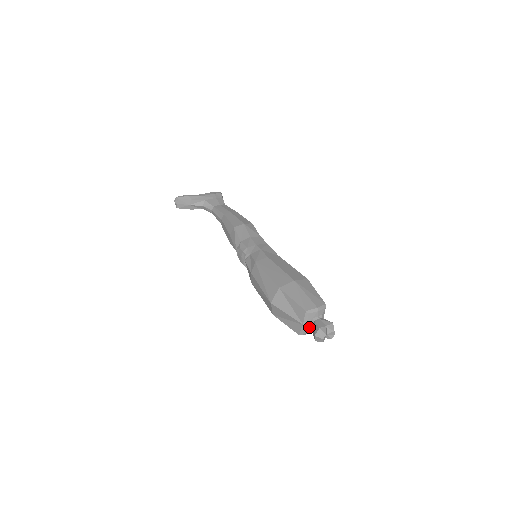
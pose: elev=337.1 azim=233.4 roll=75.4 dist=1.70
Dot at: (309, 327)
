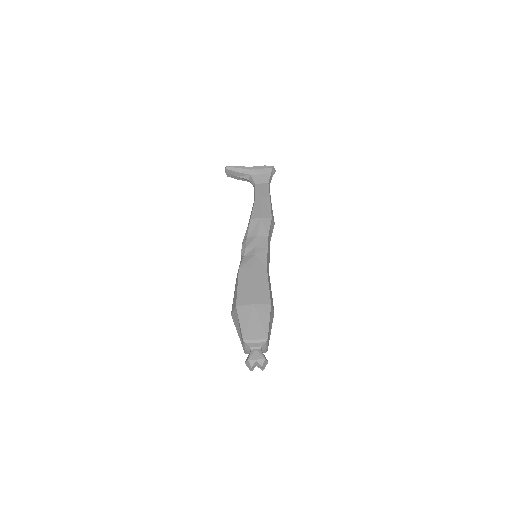
Dot at: (249, 351)
